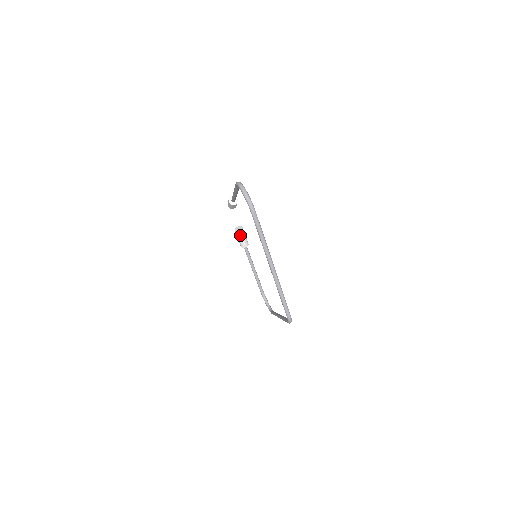
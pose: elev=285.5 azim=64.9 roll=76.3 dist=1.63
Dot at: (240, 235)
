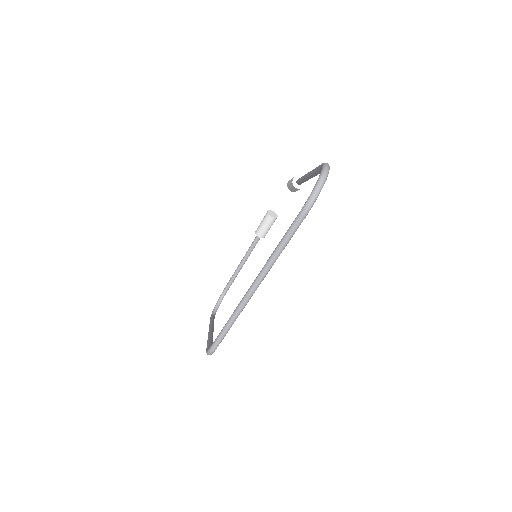
Dot at: (267, 221)
